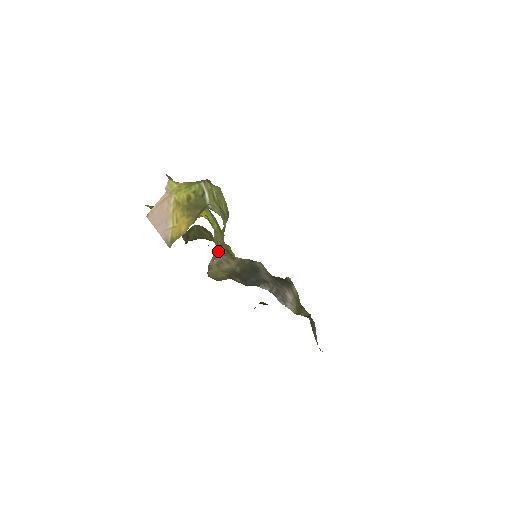
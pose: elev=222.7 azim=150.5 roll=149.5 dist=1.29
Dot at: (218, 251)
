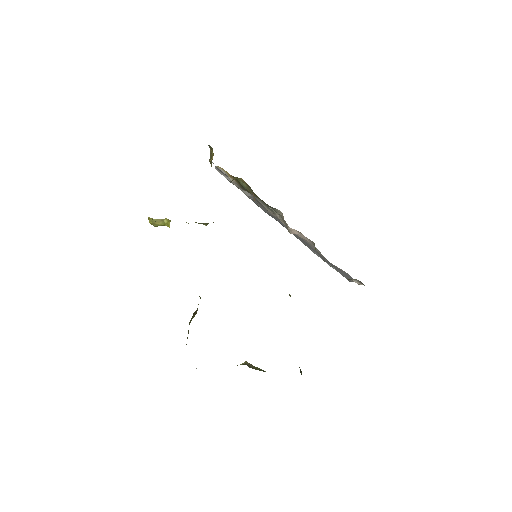
Dot at: occluded
